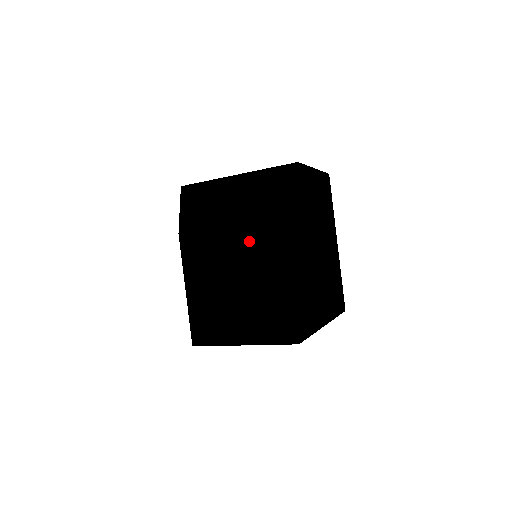
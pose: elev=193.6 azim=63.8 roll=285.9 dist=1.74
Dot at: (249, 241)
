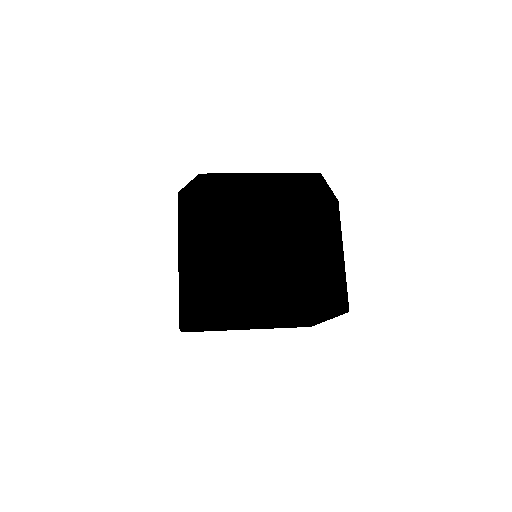
Dot at: (304, 217)
